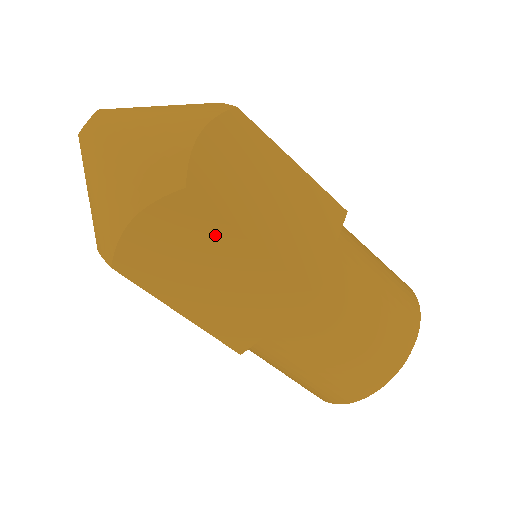
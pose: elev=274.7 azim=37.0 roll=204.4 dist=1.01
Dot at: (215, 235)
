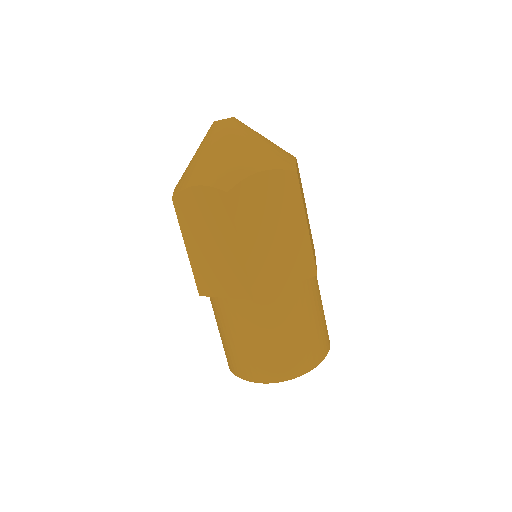
Dot at: (226, 226)
